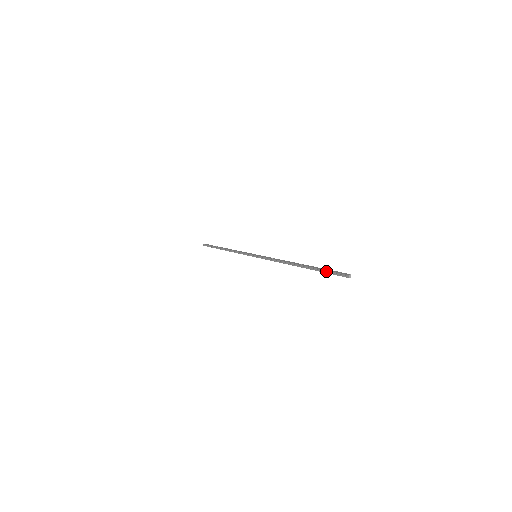
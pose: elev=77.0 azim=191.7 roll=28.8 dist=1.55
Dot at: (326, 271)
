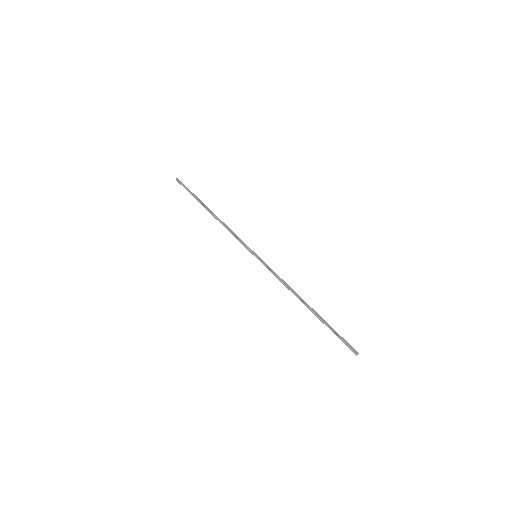
Dot at: (336, 334)
